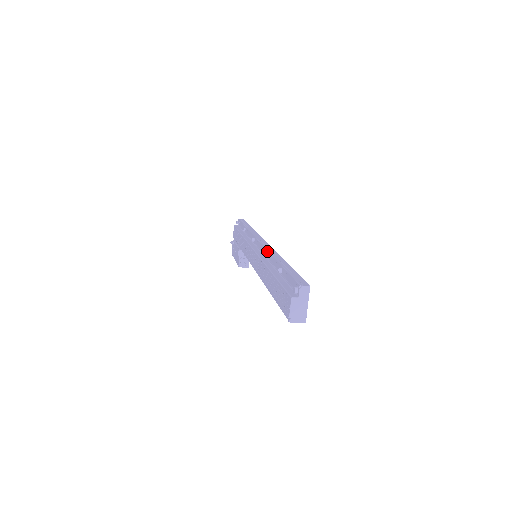
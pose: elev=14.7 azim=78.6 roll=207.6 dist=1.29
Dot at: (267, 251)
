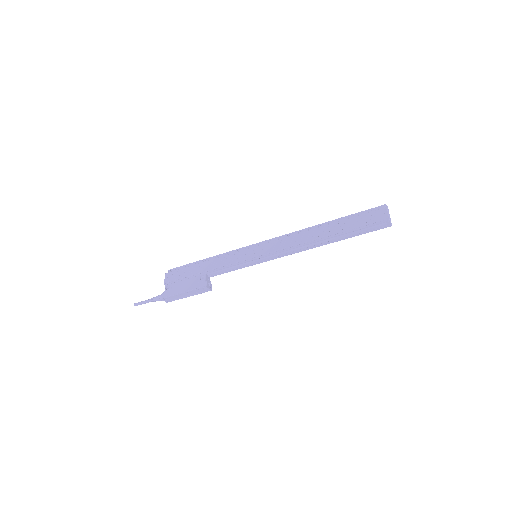
Dot at: (297, 231)
